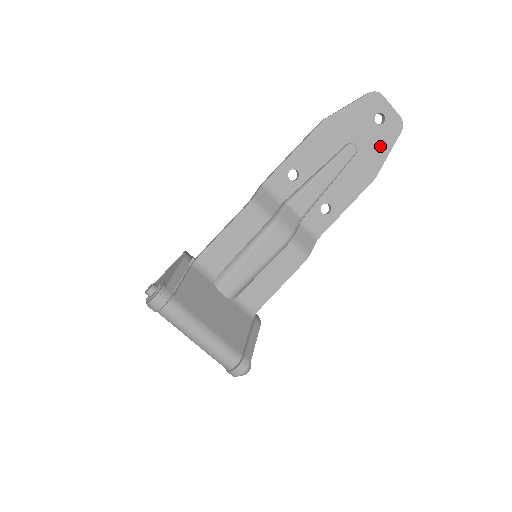
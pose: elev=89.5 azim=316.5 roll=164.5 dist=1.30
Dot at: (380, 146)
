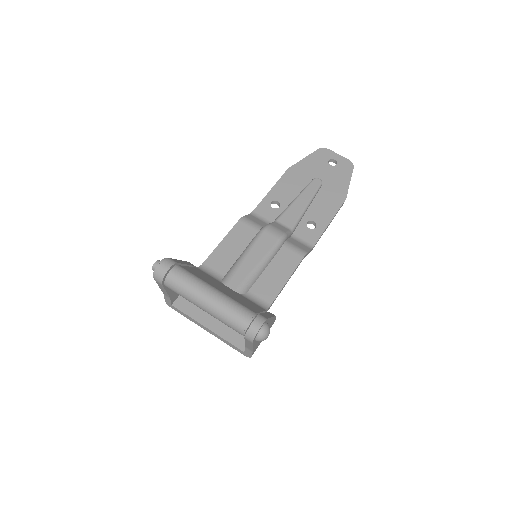
Dot at: (340, 178)
